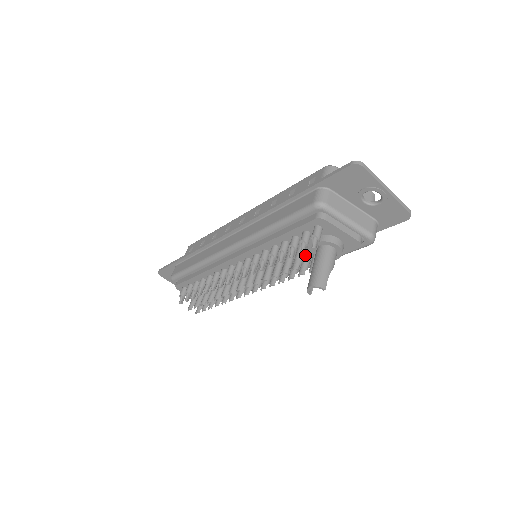
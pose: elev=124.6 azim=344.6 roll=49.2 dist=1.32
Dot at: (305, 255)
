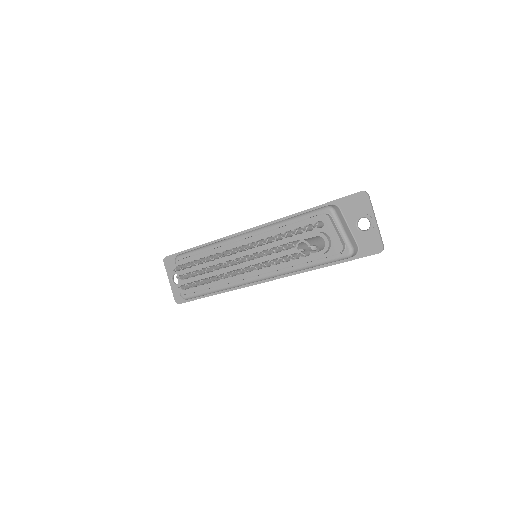
Dot at: (298, 250)
